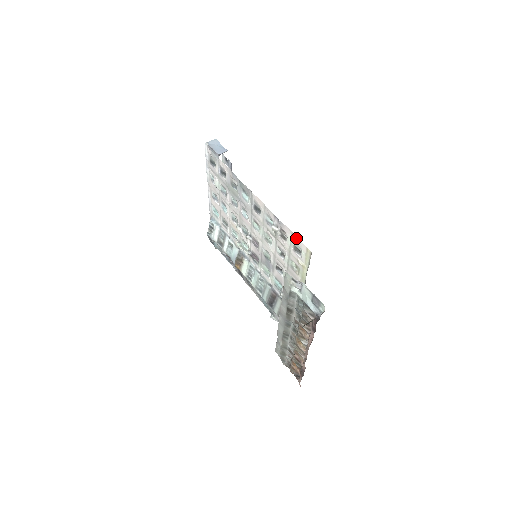
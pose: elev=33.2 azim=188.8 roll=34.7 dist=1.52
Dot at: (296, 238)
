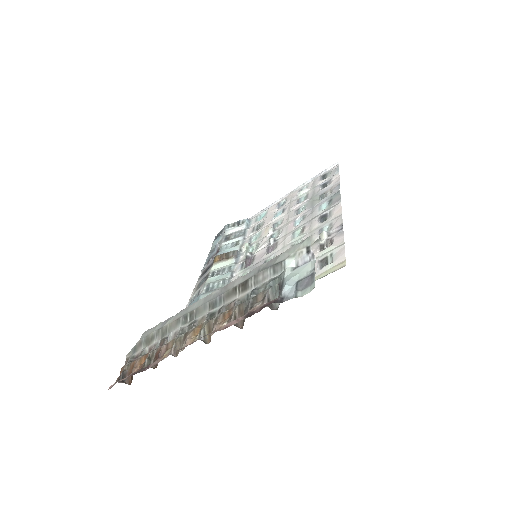
Dot at: (342, 249)
